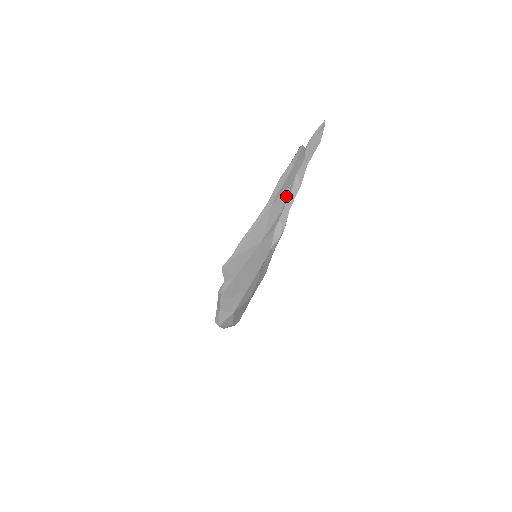
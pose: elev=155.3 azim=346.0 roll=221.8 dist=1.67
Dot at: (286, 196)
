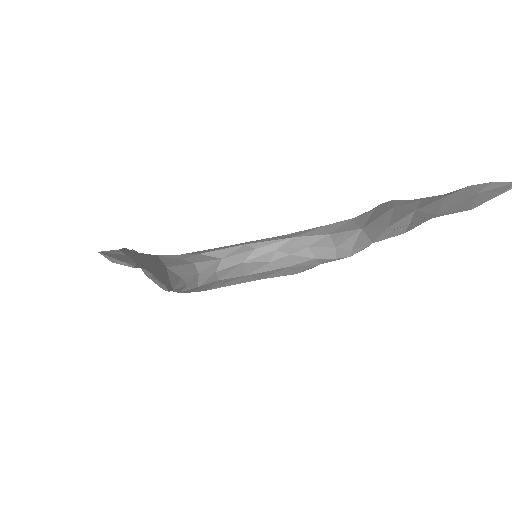
Dot at: occluded
